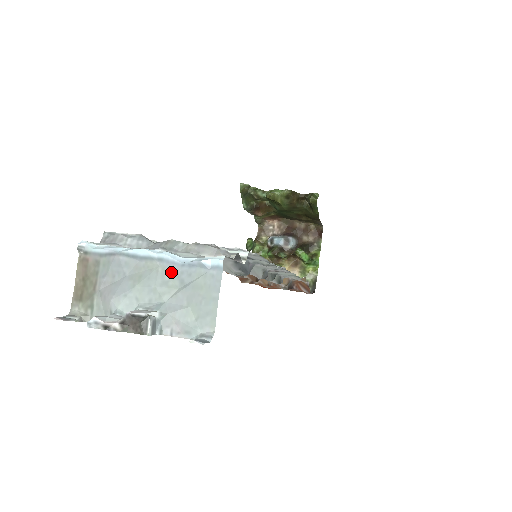
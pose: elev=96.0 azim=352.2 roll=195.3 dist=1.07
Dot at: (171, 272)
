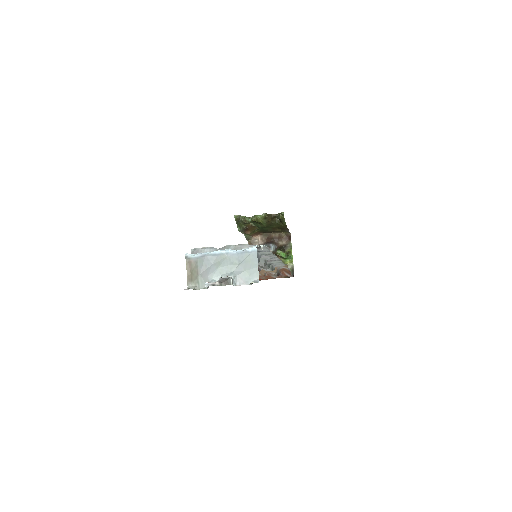
Dot at: (233, 258)
